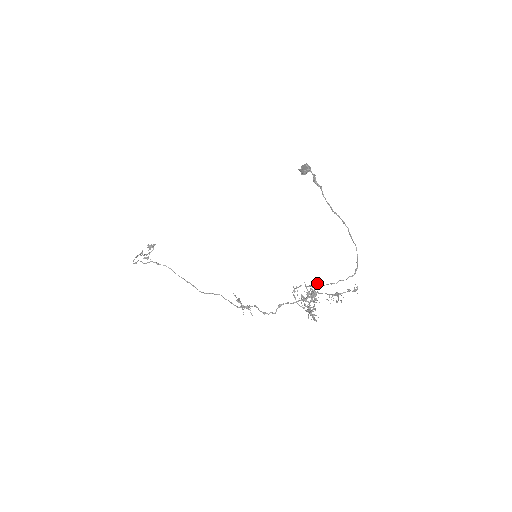
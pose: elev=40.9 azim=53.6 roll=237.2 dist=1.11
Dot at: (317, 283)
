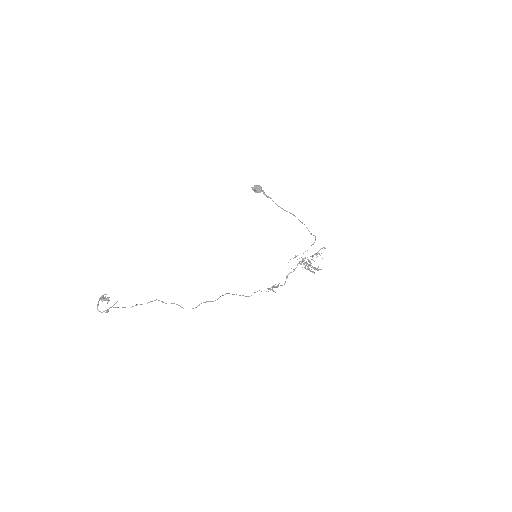
Dot at: occluded
